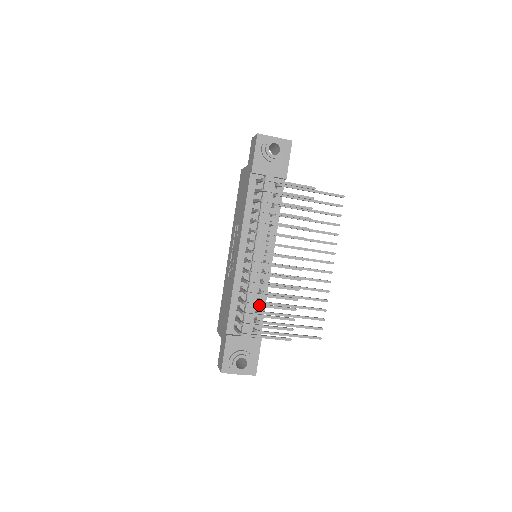
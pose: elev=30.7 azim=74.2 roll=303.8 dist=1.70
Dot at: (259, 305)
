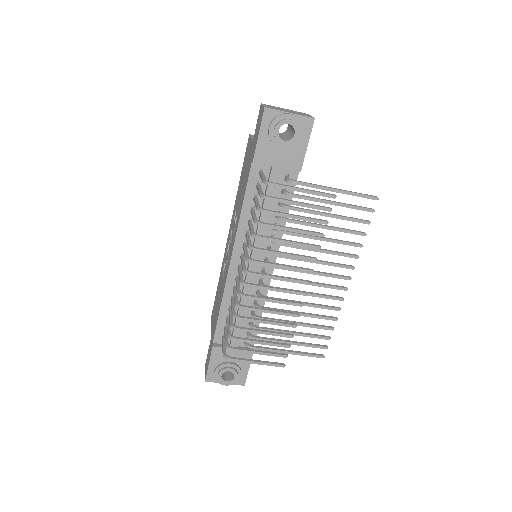
Dot at: (248, 330)
